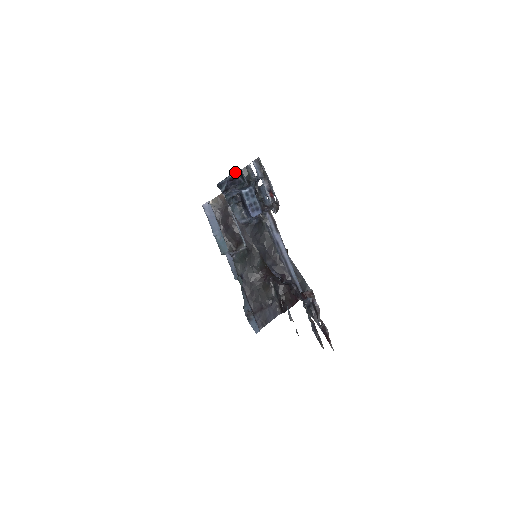
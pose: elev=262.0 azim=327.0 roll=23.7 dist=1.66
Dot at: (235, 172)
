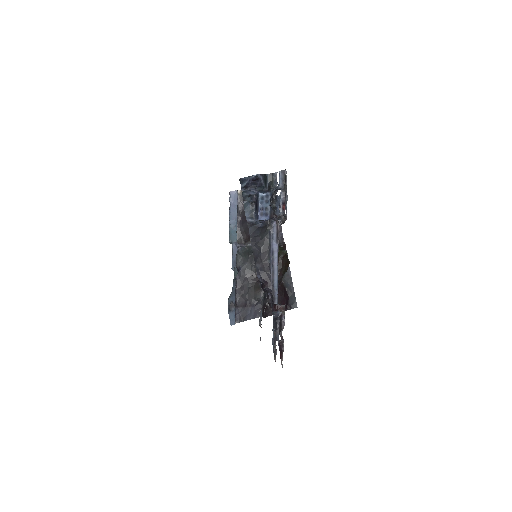
Dot at: (259, 174)
